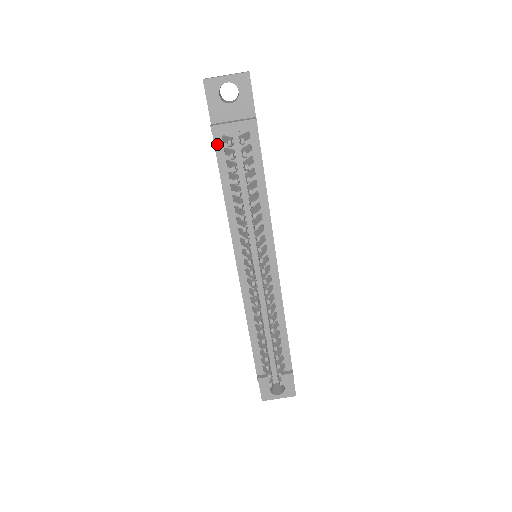
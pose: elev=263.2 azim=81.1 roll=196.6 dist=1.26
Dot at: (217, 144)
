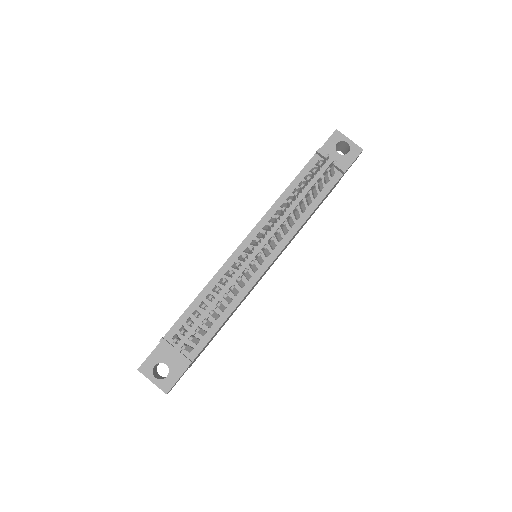
Dot at: (311, 162)
